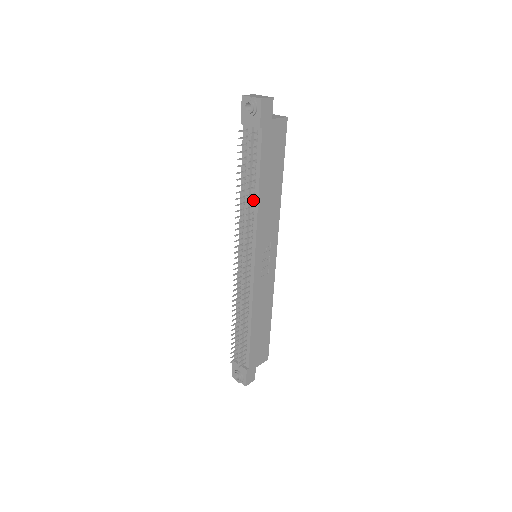
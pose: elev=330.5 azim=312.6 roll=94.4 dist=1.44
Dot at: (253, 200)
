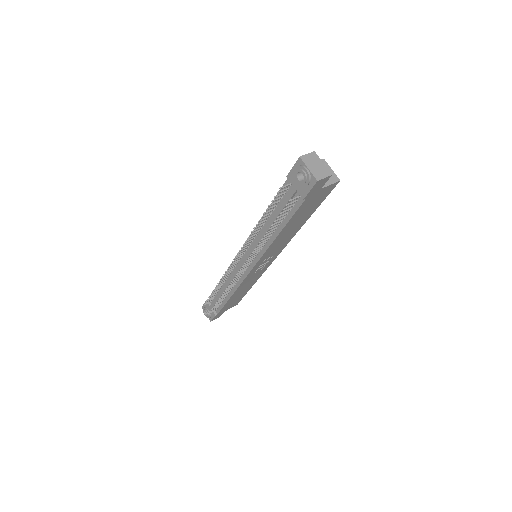
Dot at: (270, 236)
